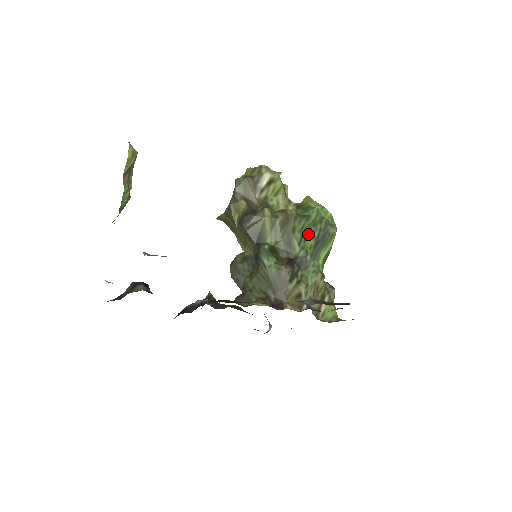
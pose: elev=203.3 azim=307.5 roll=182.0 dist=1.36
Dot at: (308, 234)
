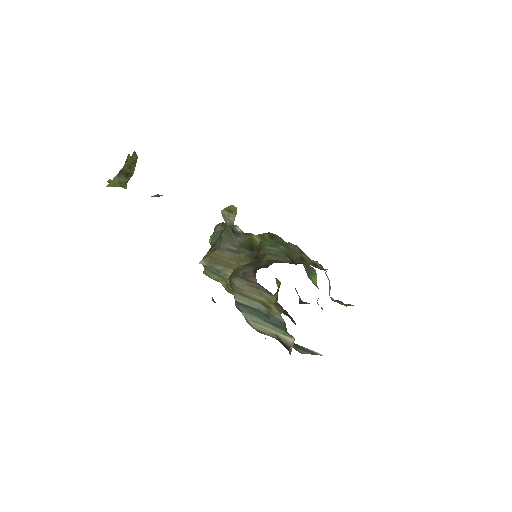
Dot at: occluded
